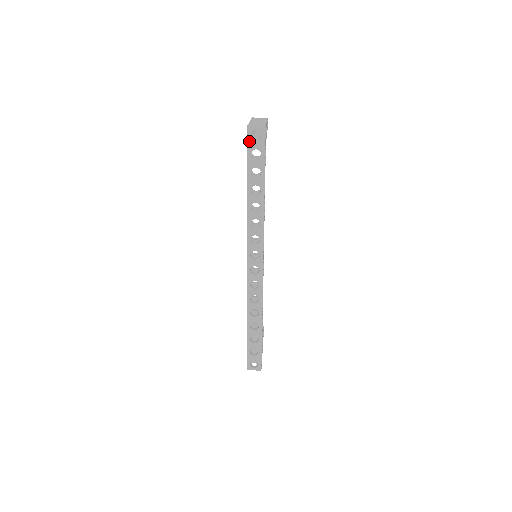
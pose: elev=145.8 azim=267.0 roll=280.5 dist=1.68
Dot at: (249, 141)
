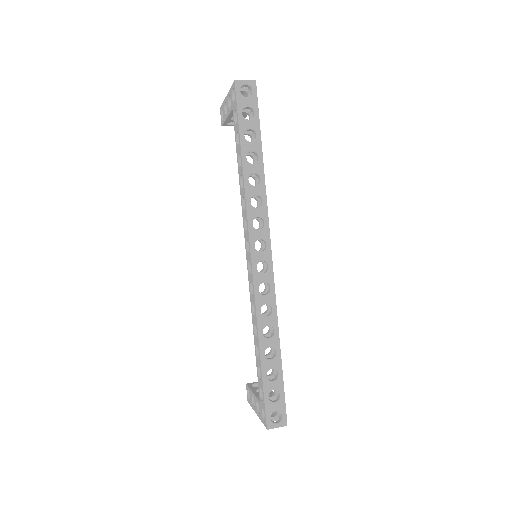
Dot at: (239, 97)
